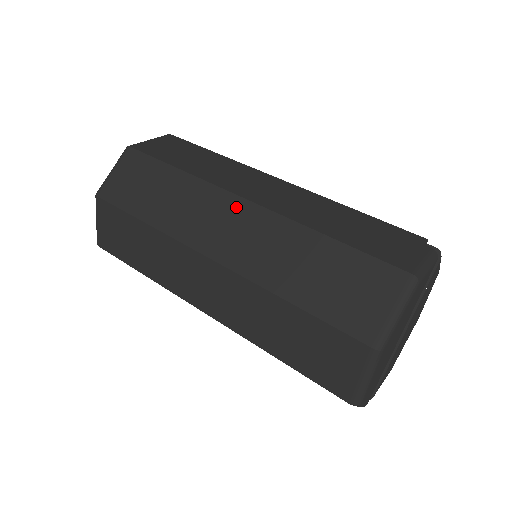
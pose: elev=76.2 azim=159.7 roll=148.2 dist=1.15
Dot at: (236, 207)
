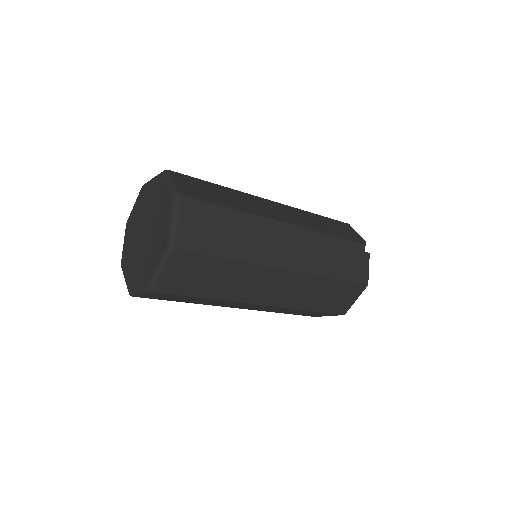
Dot at: (280, 276)
